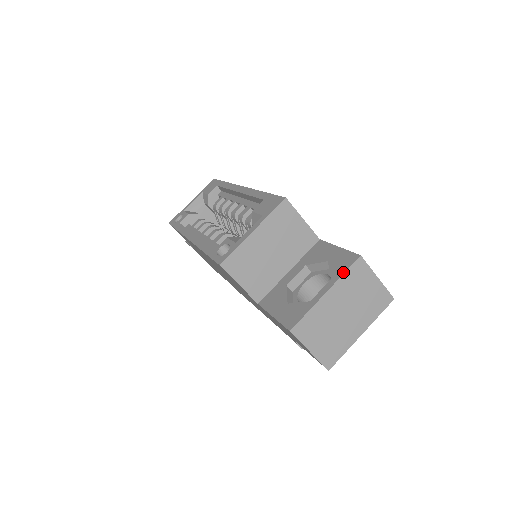
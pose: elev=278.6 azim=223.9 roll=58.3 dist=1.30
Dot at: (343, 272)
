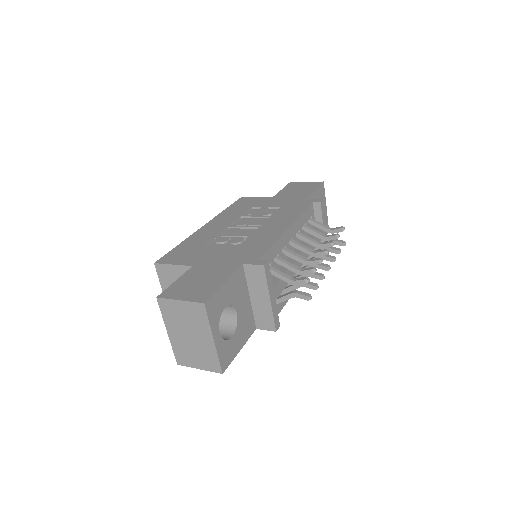
Dot at: (162, 313)
